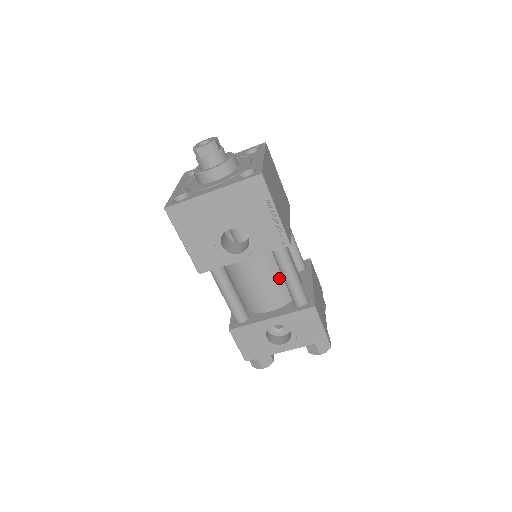
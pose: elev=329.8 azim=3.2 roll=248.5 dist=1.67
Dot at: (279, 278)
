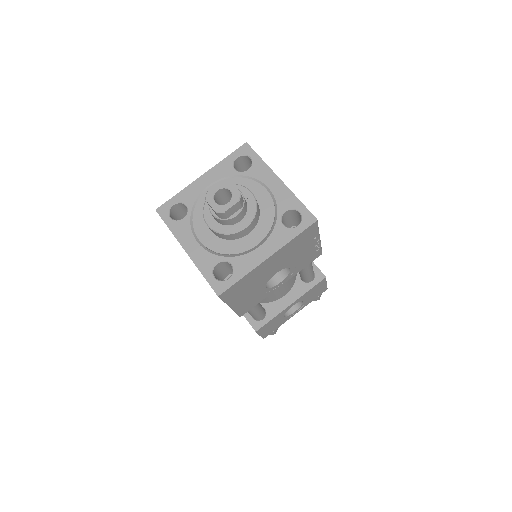
Dot at: occluded
